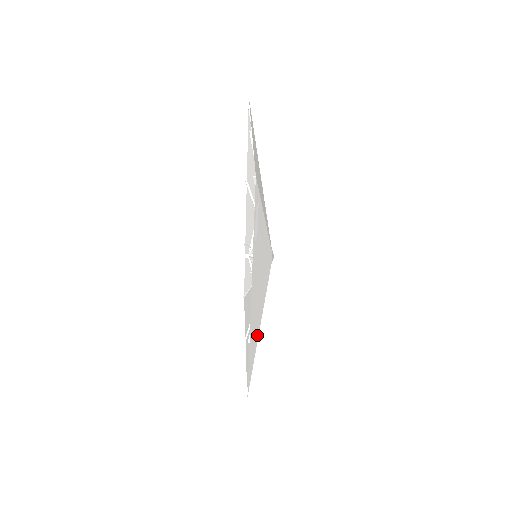
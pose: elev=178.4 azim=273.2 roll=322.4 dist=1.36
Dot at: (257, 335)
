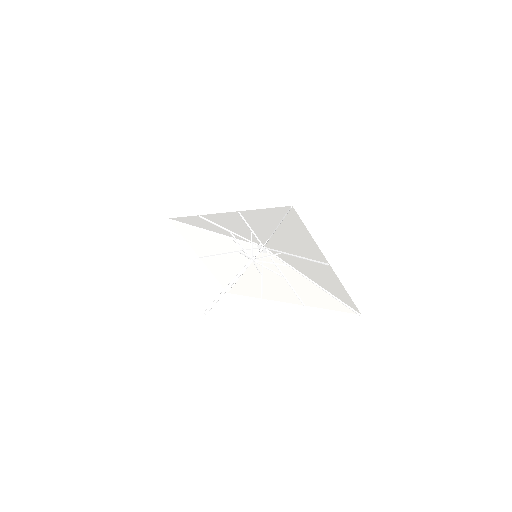
Dot at: (246, 278)
